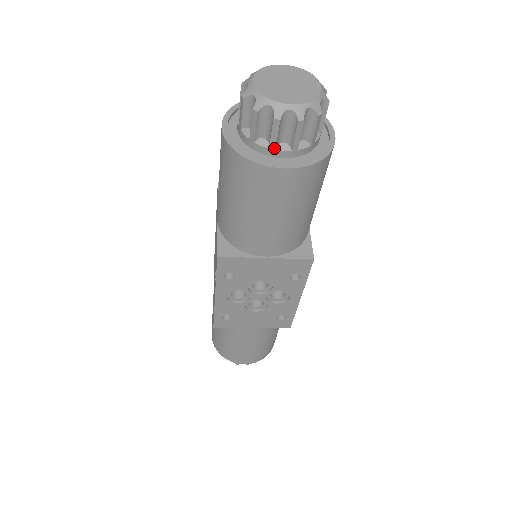
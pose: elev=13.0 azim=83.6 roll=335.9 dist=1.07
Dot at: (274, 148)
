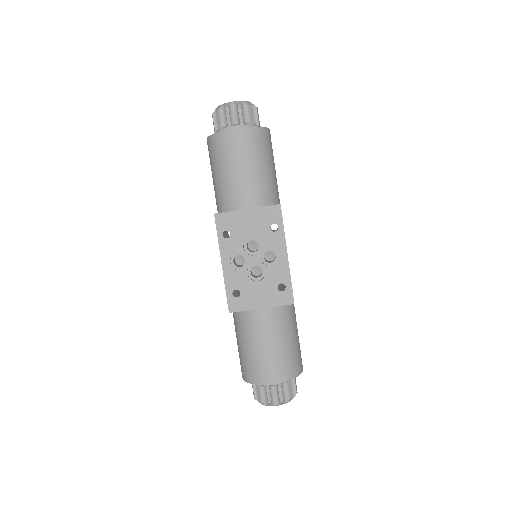
Dot at: (230, 126)
